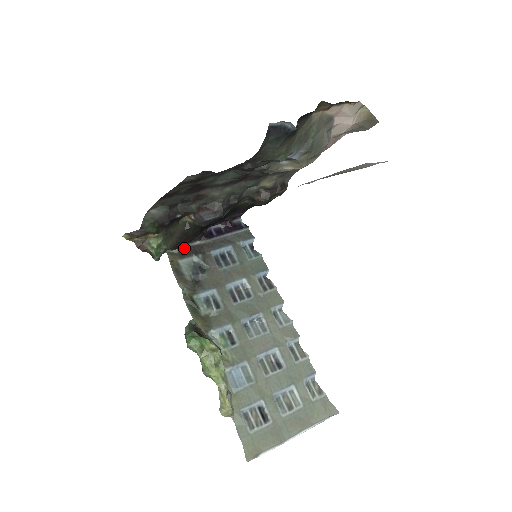
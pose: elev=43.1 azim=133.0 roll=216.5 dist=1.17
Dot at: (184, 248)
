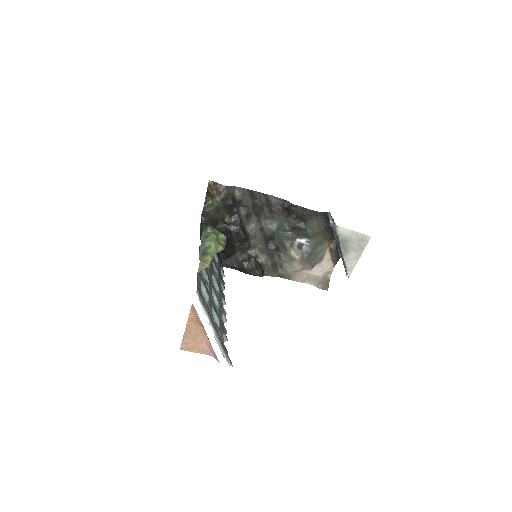
Dot at: occluded
